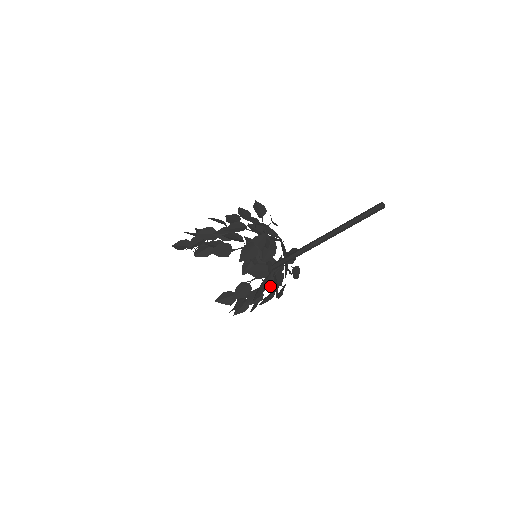
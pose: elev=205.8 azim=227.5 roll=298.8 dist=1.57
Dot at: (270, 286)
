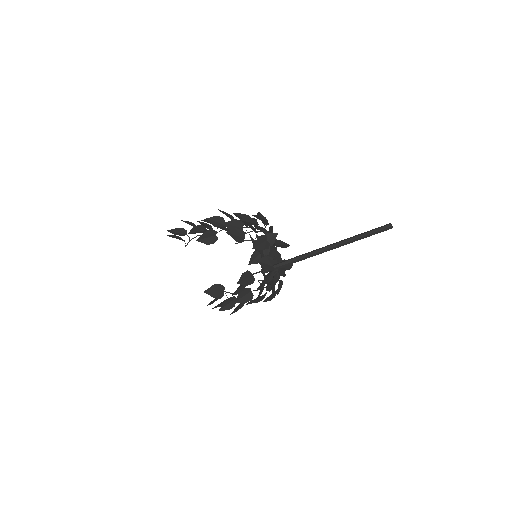
Dot at: occluded
